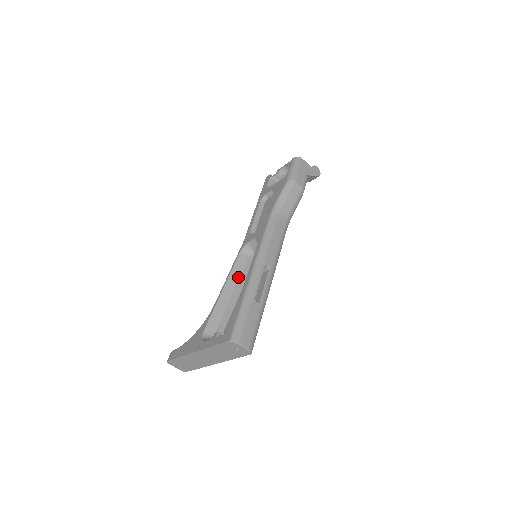
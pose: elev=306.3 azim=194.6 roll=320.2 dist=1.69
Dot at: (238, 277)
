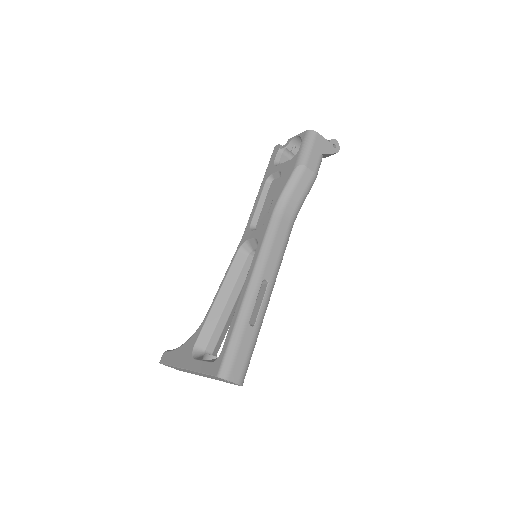
Dot at: (234, 281)
